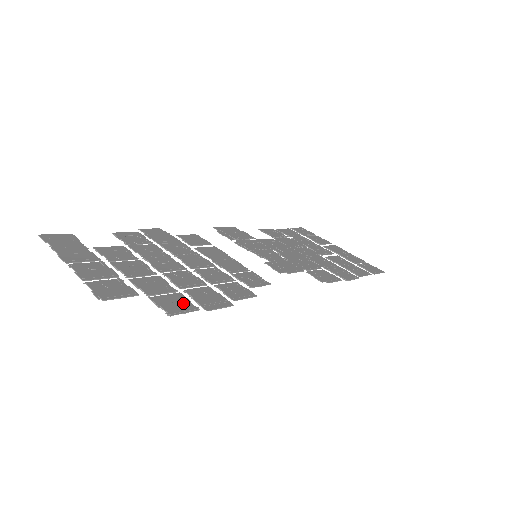
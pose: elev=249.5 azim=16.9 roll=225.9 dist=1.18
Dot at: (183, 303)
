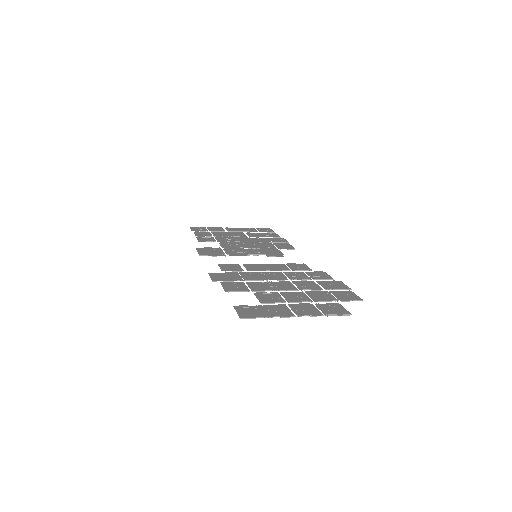
Dot at: (345, 293)
